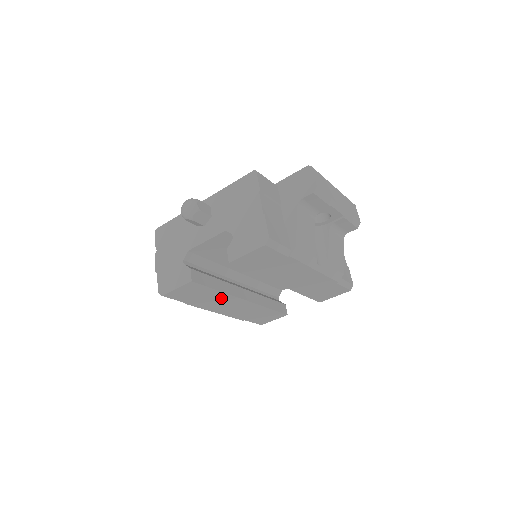
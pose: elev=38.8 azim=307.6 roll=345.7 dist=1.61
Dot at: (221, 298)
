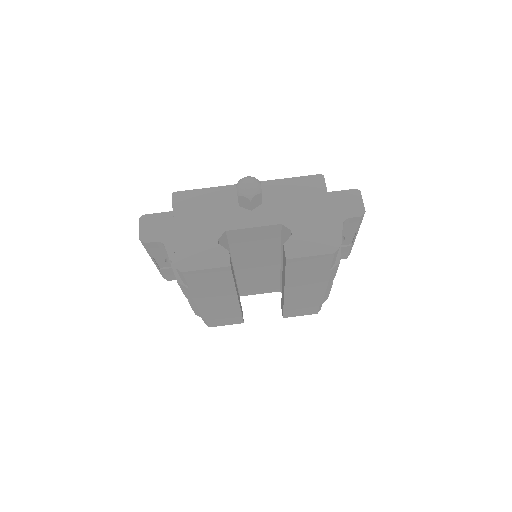
Dot at: (224, 291)
